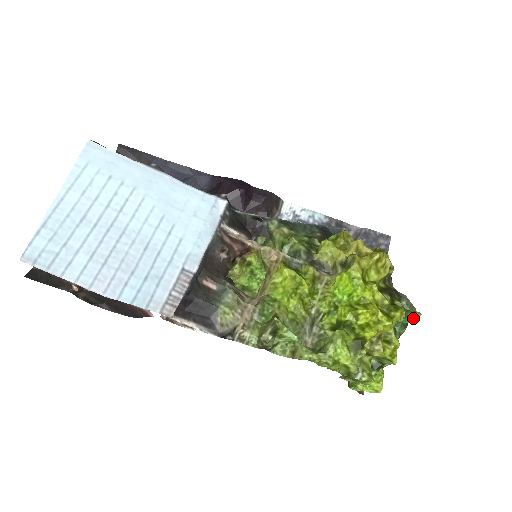
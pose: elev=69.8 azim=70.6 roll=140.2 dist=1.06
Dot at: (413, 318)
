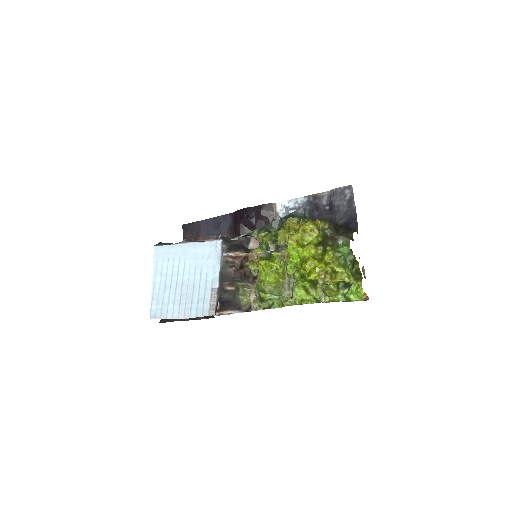
Dot at: (344, 251)
